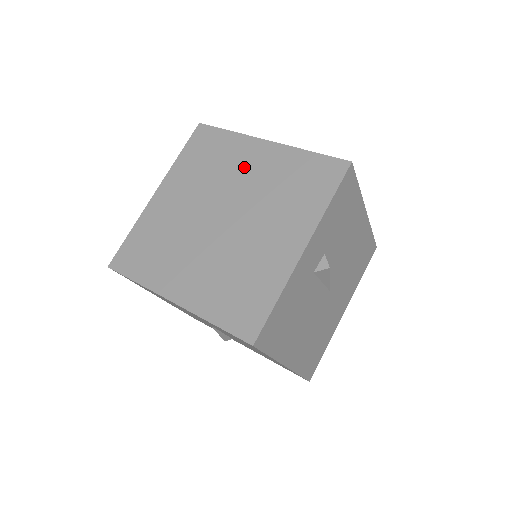
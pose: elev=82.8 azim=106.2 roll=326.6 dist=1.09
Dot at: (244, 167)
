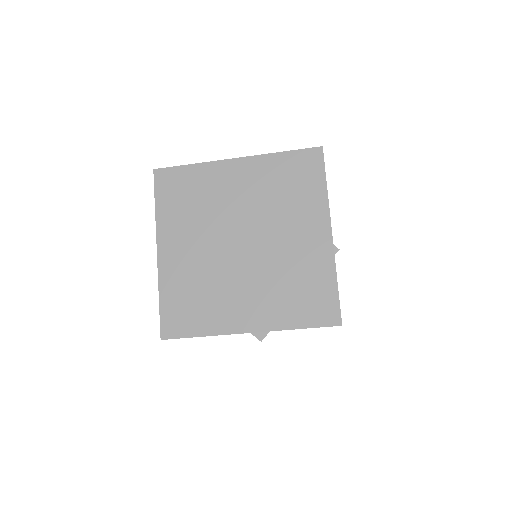
Dot at: (296, 229)
